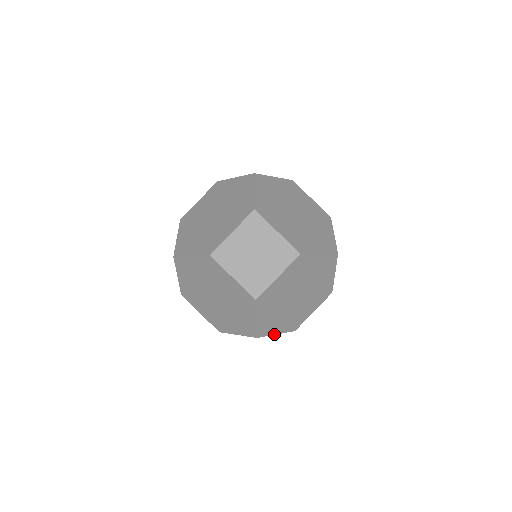
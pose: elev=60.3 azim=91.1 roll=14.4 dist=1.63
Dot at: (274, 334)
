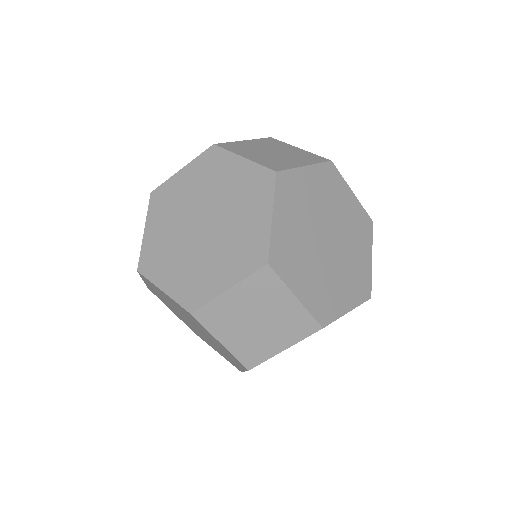
Dot at: occluded
